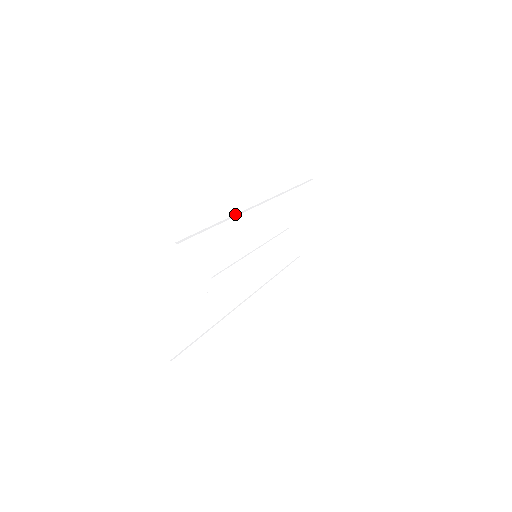
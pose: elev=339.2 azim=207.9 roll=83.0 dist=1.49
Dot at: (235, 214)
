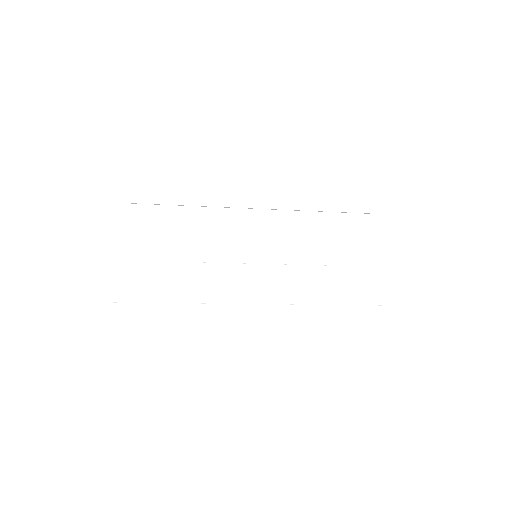
Dot at: occluded
